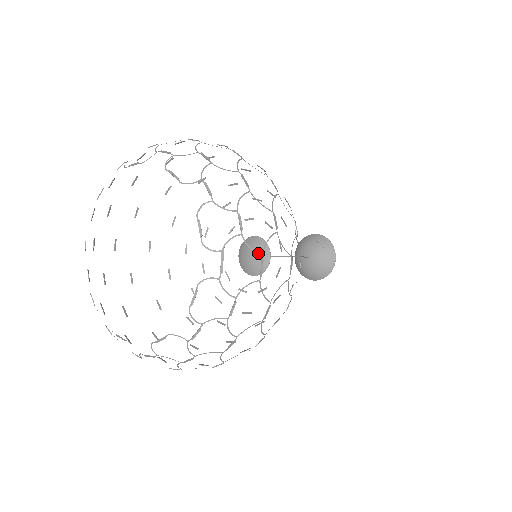
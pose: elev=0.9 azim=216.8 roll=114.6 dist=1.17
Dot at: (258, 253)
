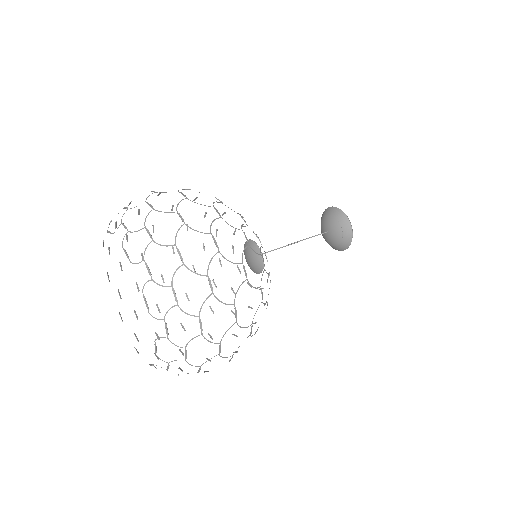
Dot at: (195, 316)
